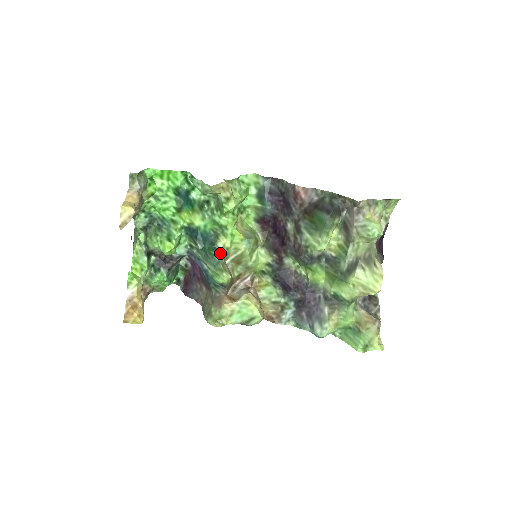
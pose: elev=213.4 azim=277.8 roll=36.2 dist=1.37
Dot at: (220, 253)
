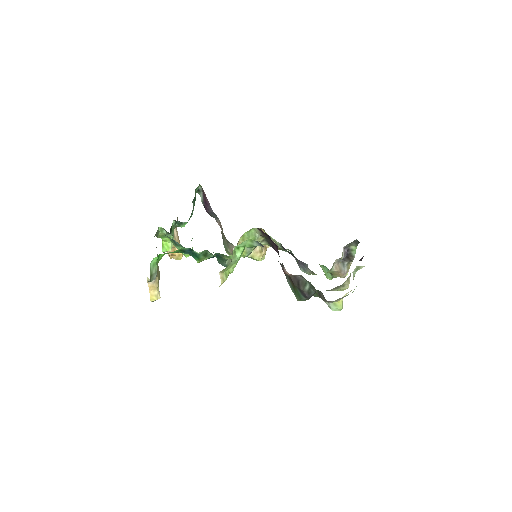
Dot at: (227, 260)
